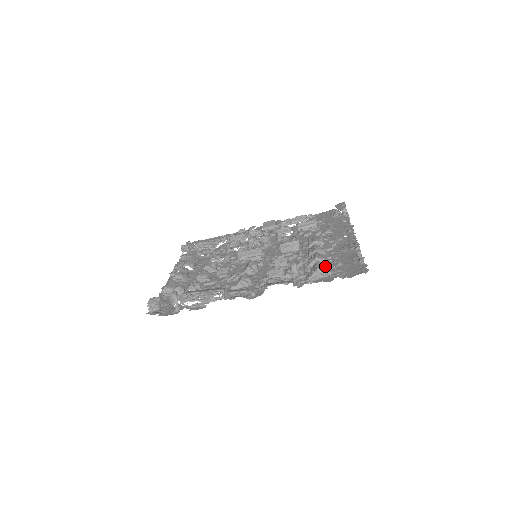
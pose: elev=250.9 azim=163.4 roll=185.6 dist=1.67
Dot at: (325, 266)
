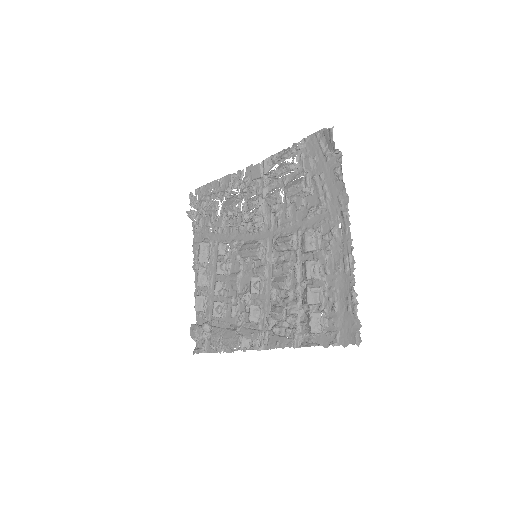
Dot at: (319, 320)
